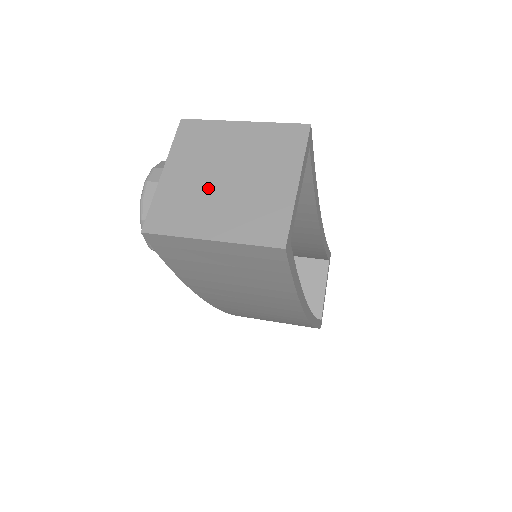
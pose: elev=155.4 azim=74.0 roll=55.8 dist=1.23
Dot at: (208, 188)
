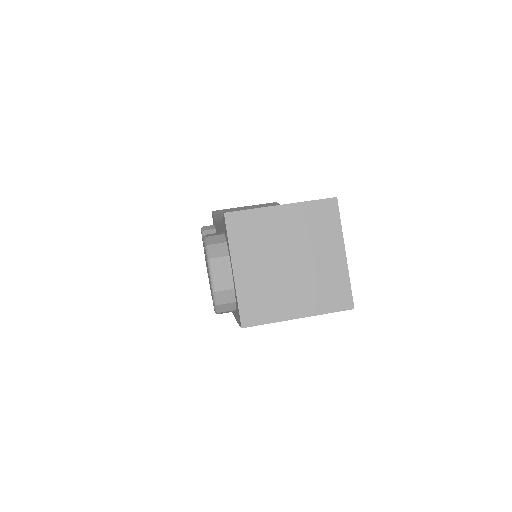
Dot at: (279, 275)
